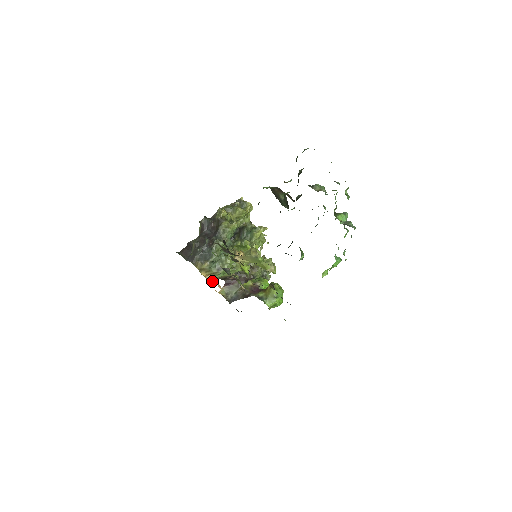
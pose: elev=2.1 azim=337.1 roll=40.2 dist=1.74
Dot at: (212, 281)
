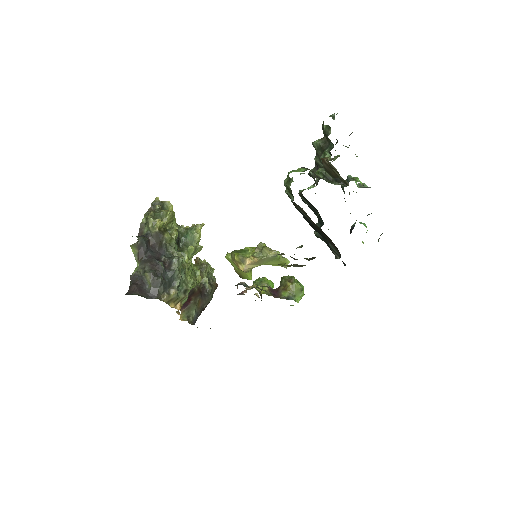
Dot at: (178, 310)
